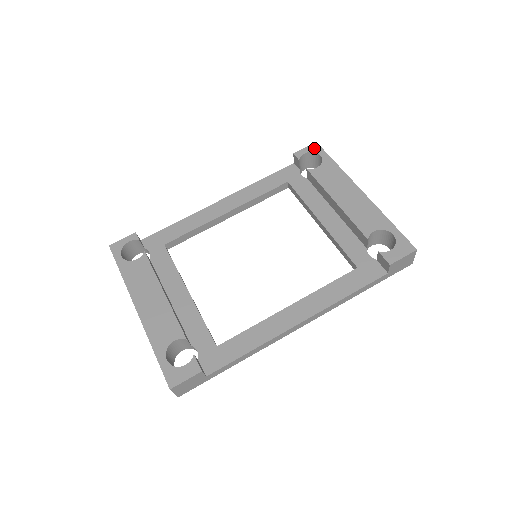
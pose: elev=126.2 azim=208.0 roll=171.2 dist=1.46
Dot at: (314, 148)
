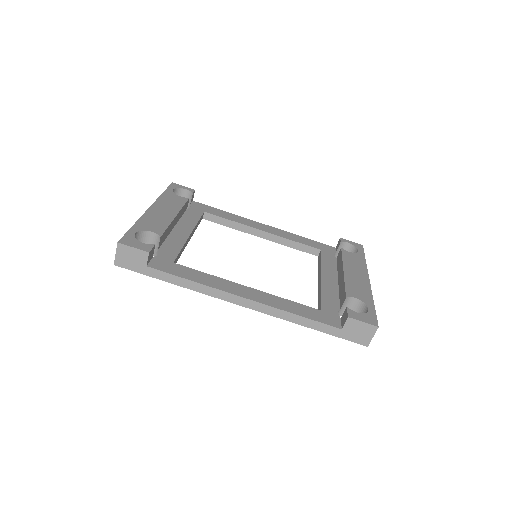
Dot at: (358, 245)
